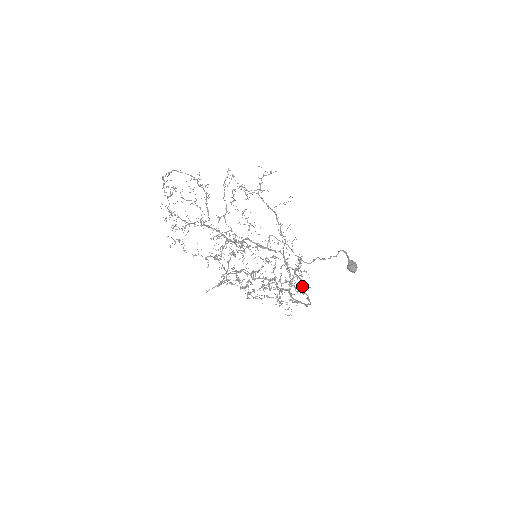
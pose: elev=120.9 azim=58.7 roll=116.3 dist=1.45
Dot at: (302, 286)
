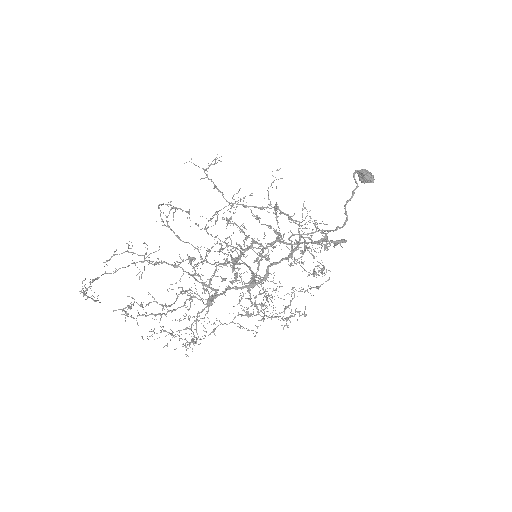
Dot at: occluded
